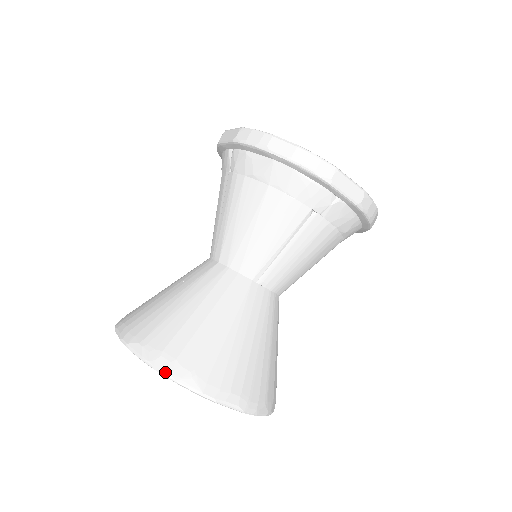
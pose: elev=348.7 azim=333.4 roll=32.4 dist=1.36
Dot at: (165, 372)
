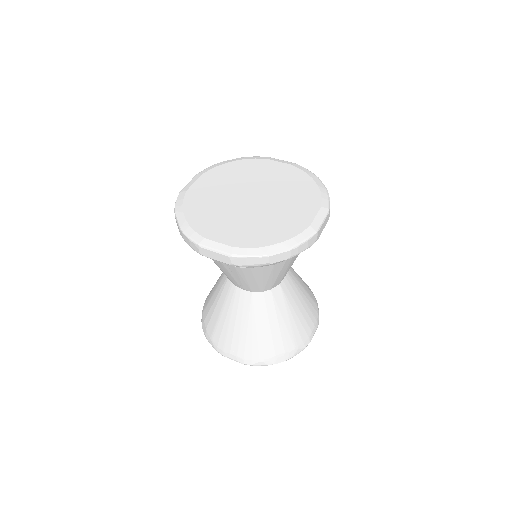
Dot at: (285, 360)
